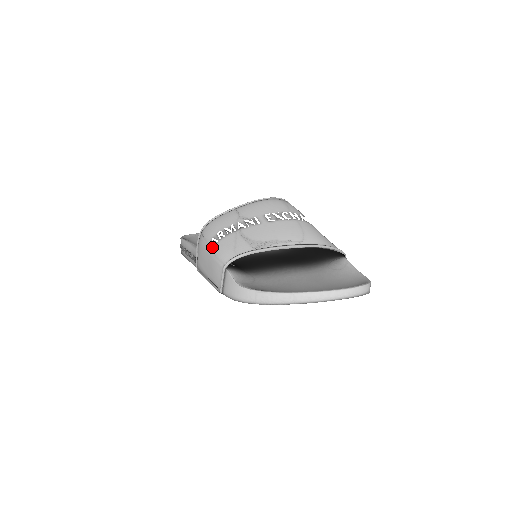
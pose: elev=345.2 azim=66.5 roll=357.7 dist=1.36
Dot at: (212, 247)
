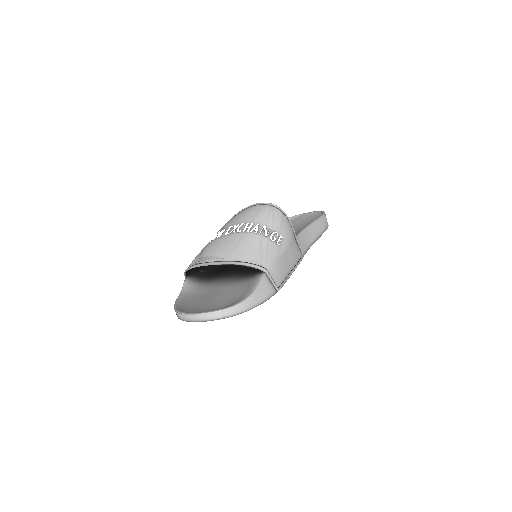
Dot at: occluded
